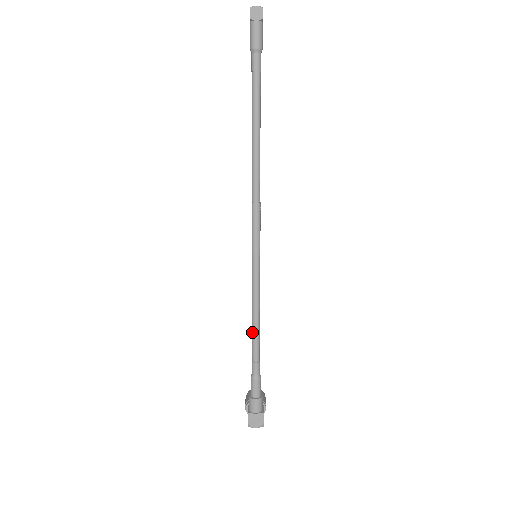
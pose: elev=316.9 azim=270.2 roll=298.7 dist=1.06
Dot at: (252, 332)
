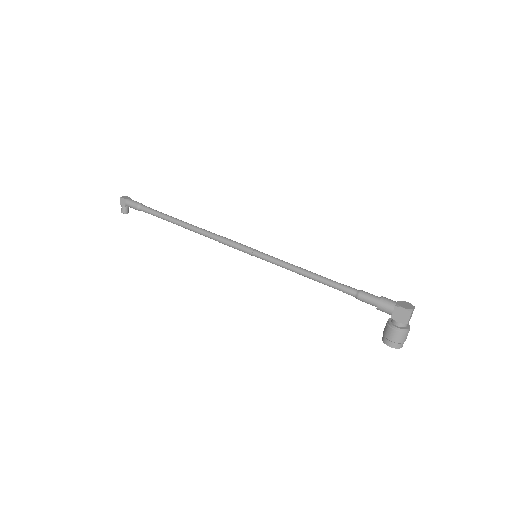
Dot at: (315, 277)
